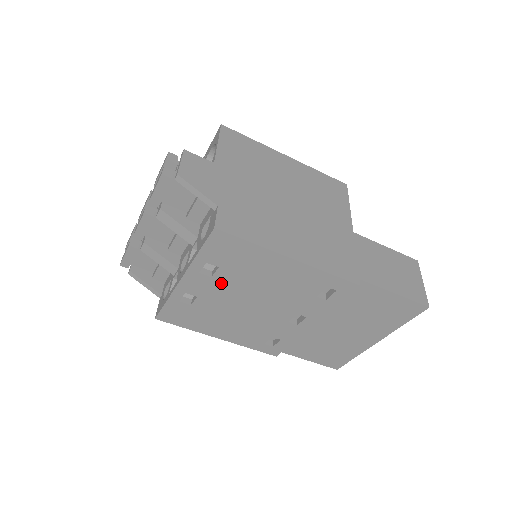
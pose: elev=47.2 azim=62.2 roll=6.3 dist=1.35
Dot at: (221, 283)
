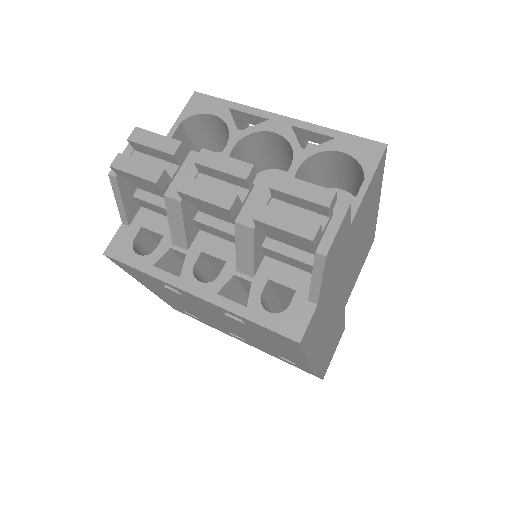
Dot at: (224, 316)
